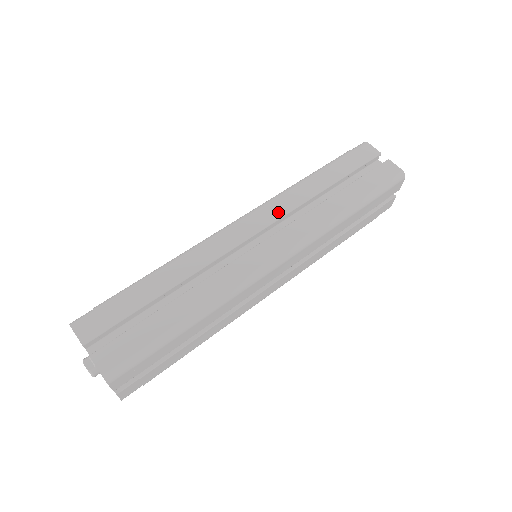
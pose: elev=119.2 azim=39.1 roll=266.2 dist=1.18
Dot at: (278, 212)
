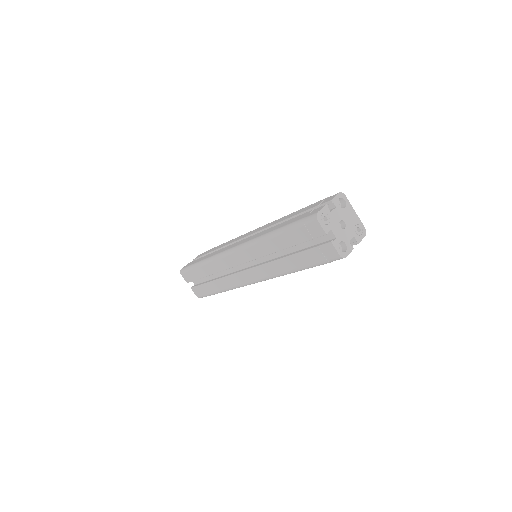
Dot at: (252, 256)
